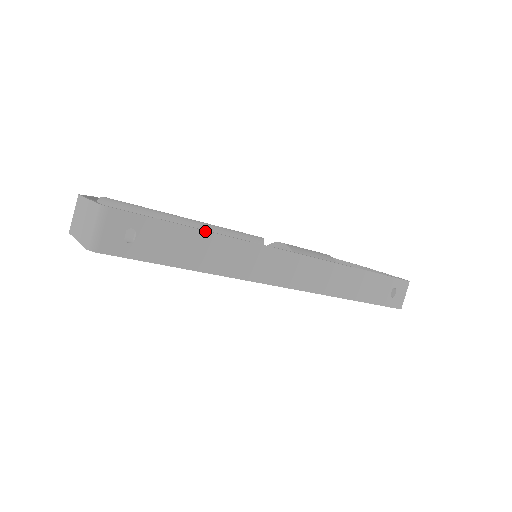
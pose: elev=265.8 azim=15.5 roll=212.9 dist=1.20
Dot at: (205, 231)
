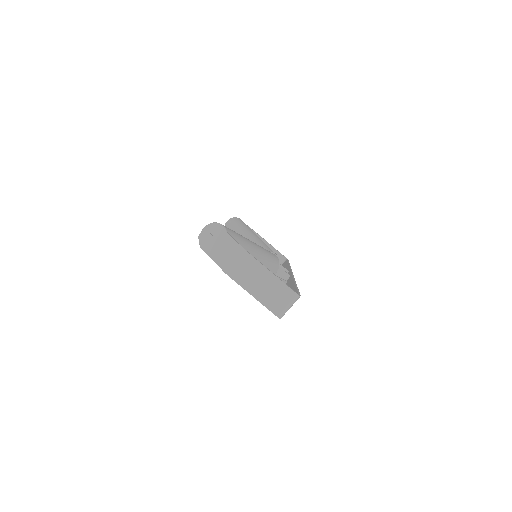
Dot at: (296, 284)
